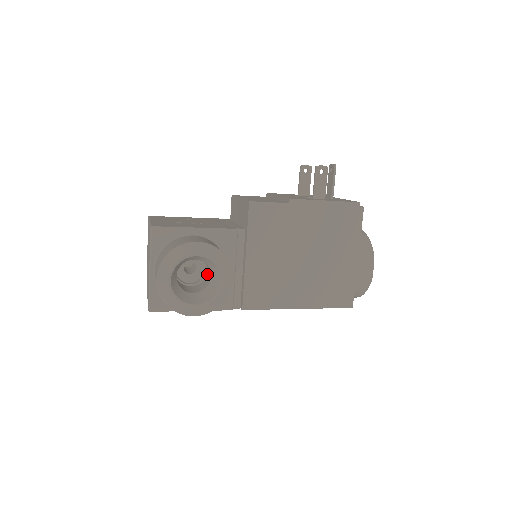
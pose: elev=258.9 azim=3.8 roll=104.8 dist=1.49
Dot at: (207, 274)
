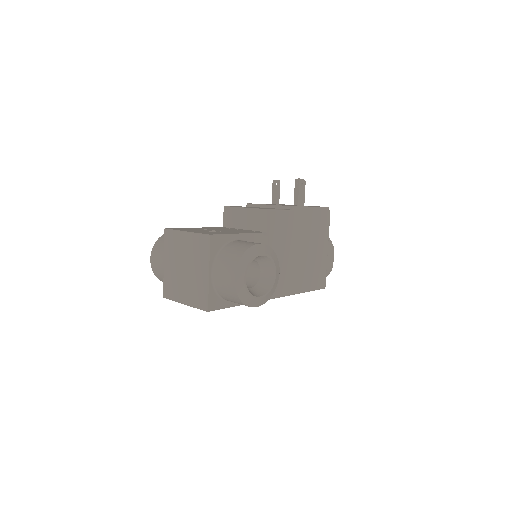
Dot at: (248, 272)
